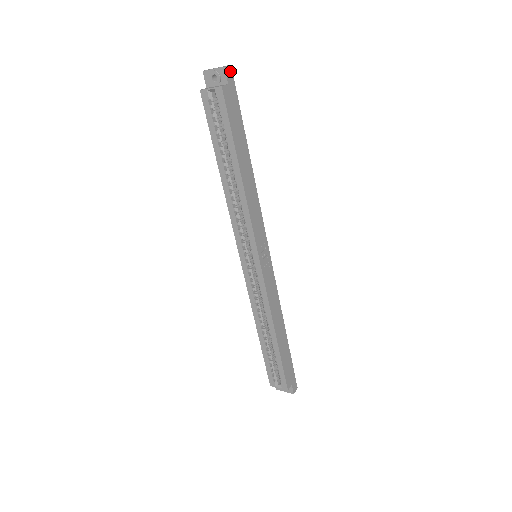
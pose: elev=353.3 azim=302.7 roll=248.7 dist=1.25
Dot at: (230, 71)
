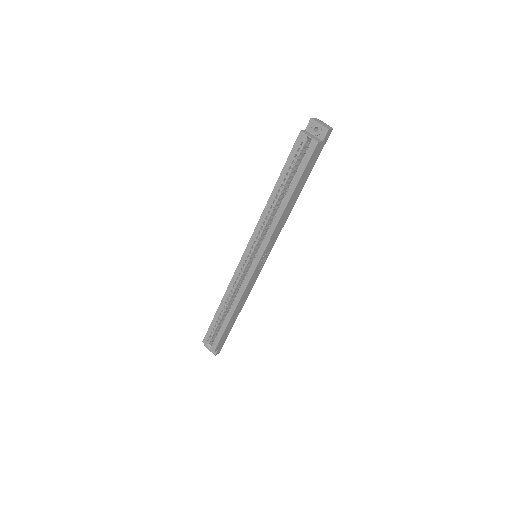
Dot at: (330, 132)
